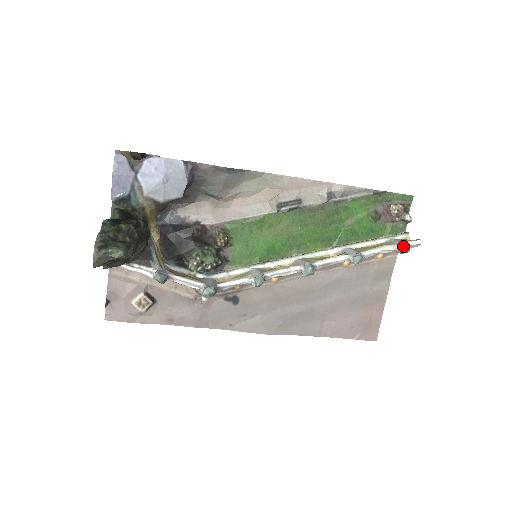
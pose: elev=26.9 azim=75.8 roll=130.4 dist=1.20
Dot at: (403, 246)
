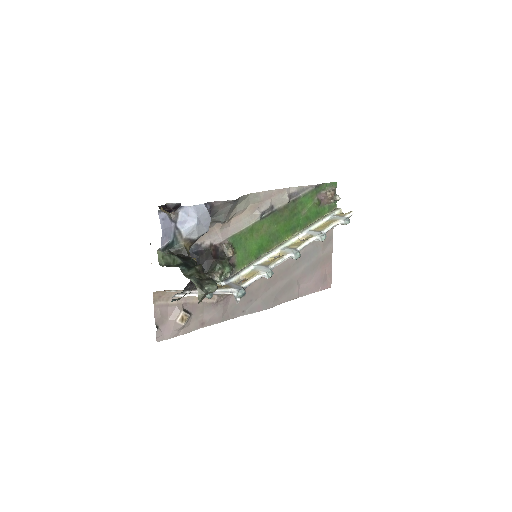
Dot at: (346, 220)
